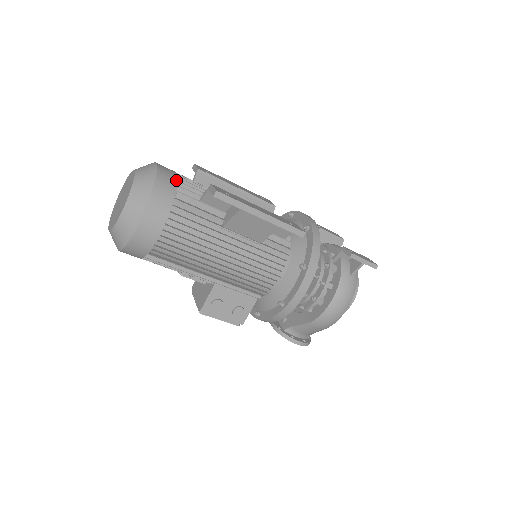
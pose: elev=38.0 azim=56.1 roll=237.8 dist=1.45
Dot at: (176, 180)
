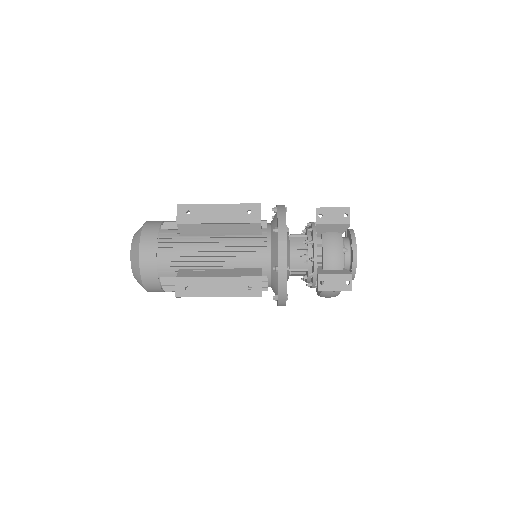
Dot at: (155, 266)
